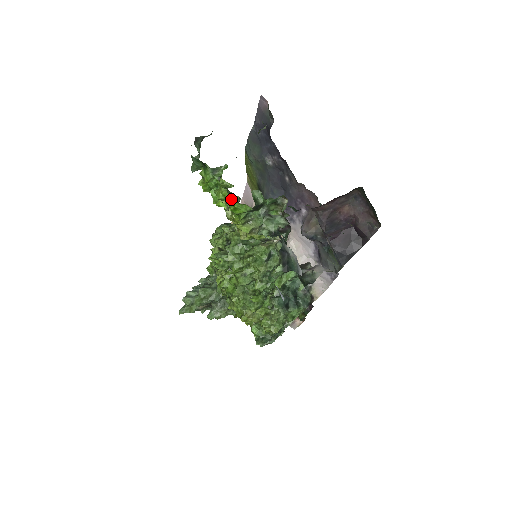
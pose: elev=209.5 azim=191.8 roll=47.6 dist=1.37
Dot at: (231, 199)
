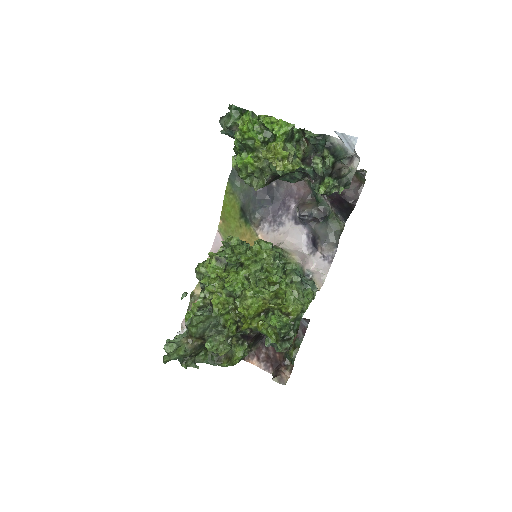
Dot at: (276, 121)
